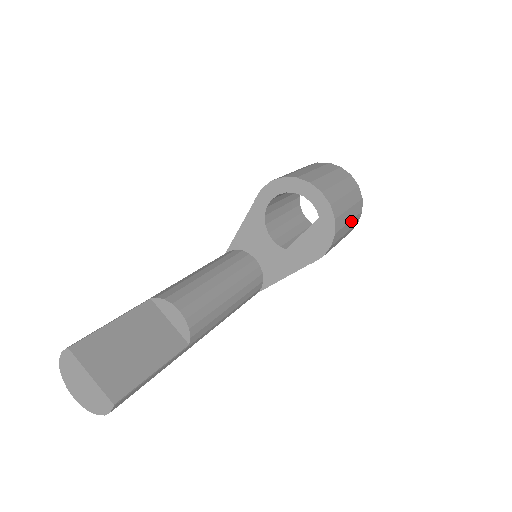
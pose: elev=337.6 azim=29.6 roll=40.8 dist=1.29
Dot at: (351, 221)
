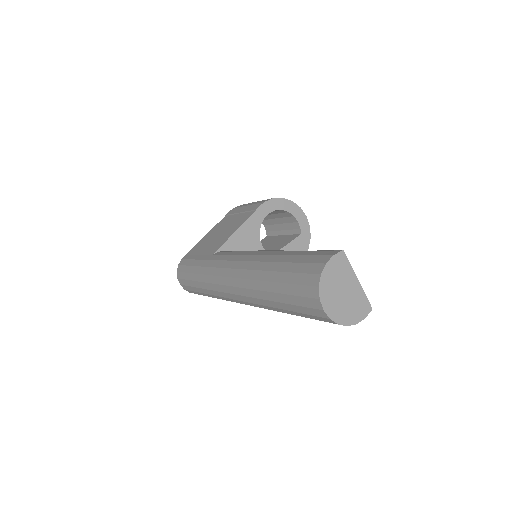
Dot at: occluded
